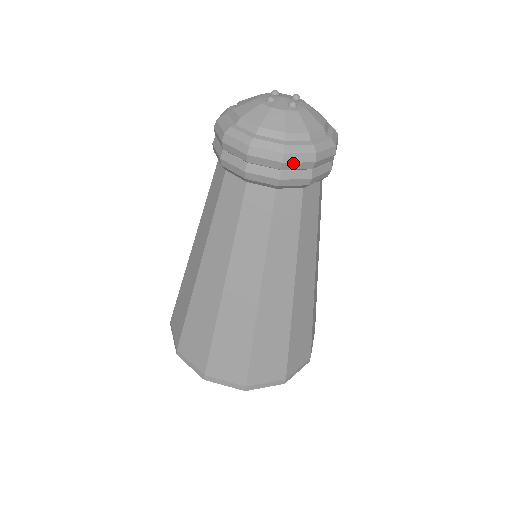
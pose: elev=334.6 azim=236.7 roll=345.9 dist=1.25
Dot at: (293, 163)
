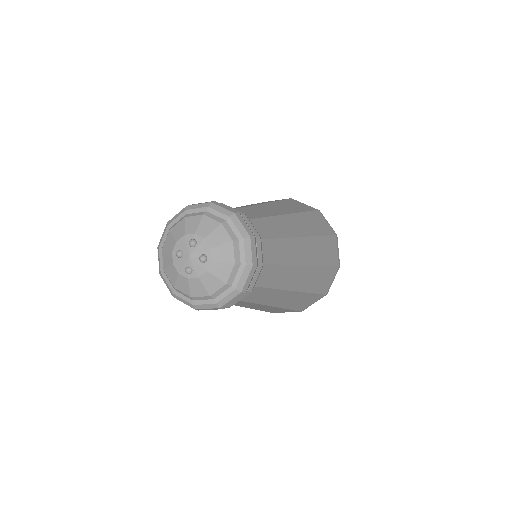
Dot at: occluded
